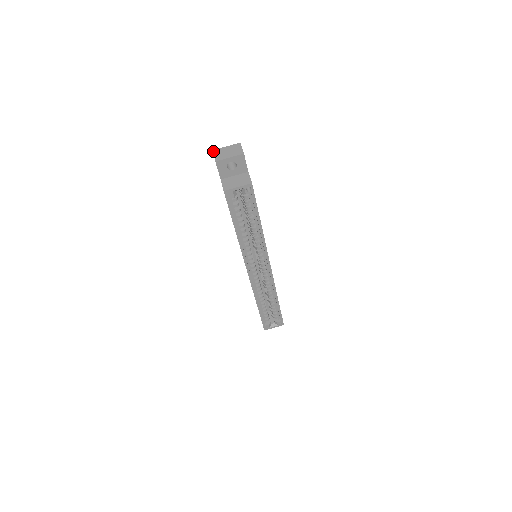
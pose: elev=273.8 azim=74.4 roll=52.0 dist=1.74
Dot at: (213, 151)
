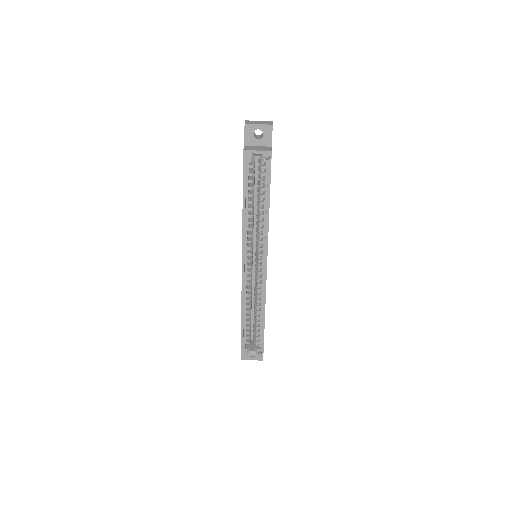
Dot at: (246, 120)
